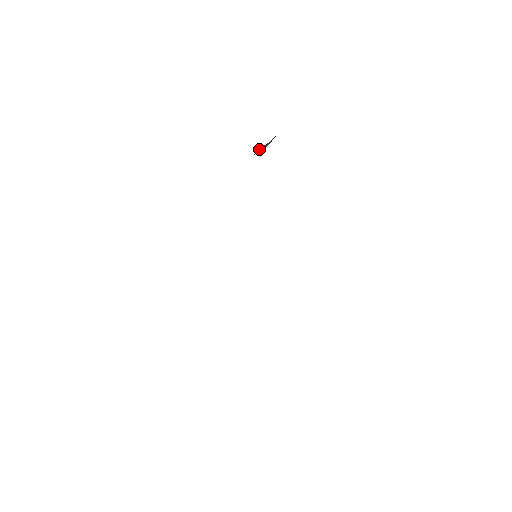
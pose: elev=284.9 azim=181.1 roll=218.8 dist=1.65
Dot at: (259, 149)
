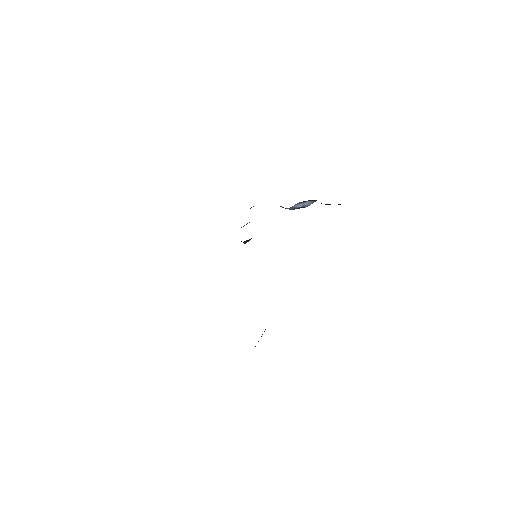
Dot at: (298, 204)
